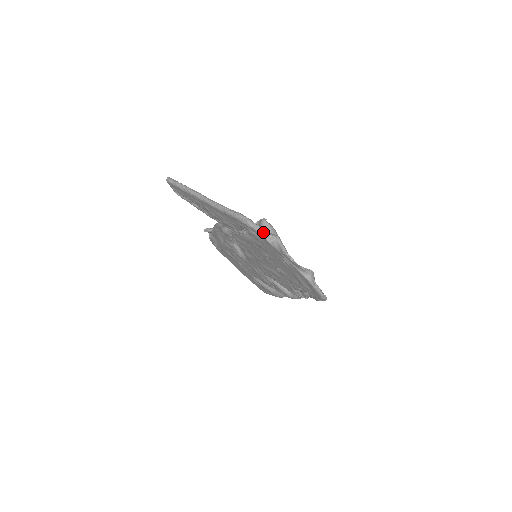
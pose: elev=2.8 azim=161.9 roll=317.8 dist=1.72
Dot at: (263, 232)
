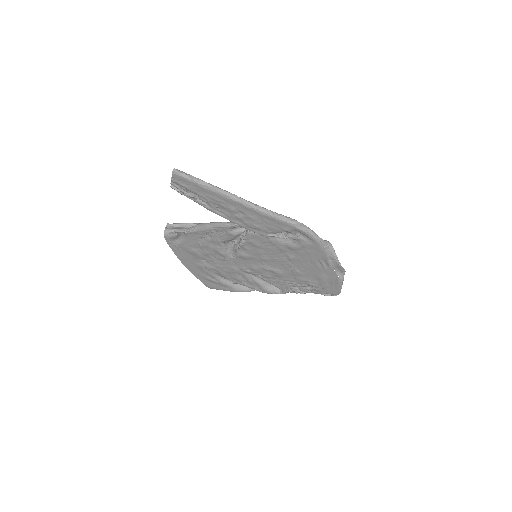
Dot at: (320, 238)
